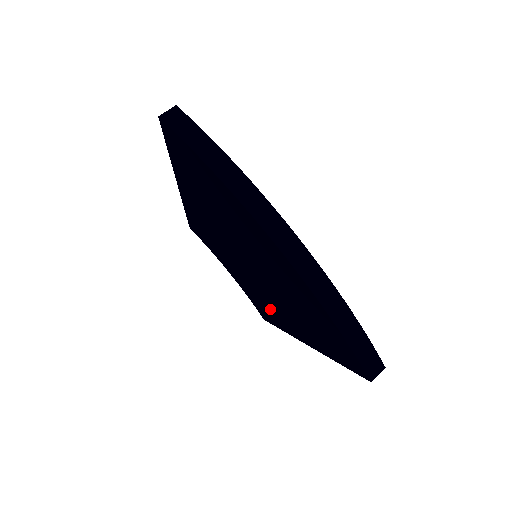
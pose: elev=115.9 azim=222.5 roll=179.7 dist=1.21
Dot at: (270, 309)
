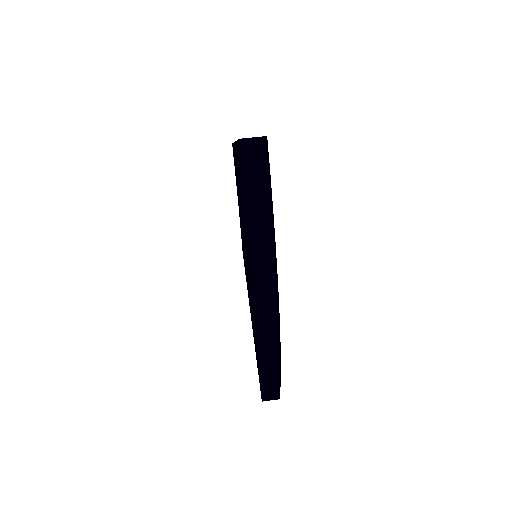
Dot at: occluded
